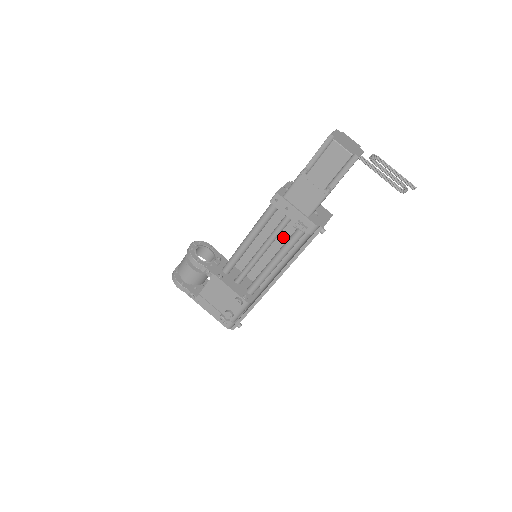
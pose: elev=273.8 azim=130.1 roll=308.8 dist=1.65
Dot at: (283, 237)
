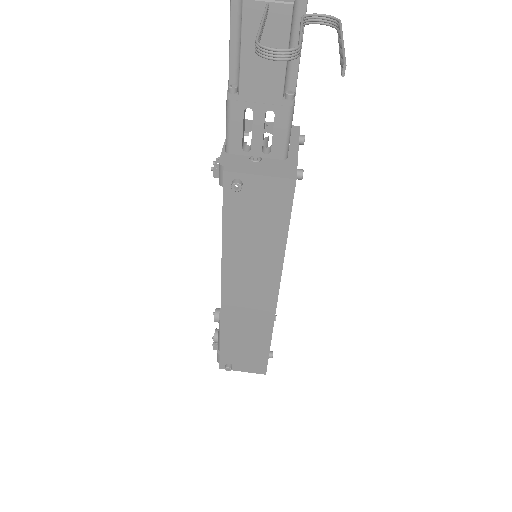
Dot at: occluded
